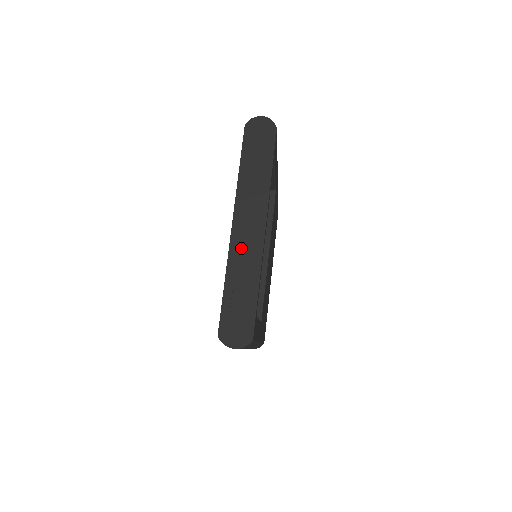
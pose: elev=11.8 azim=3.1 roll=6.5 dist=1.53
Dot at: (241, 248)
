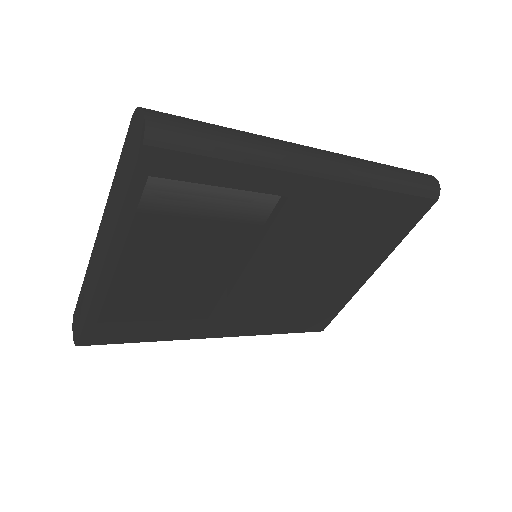
Dot at: (94, 263)
